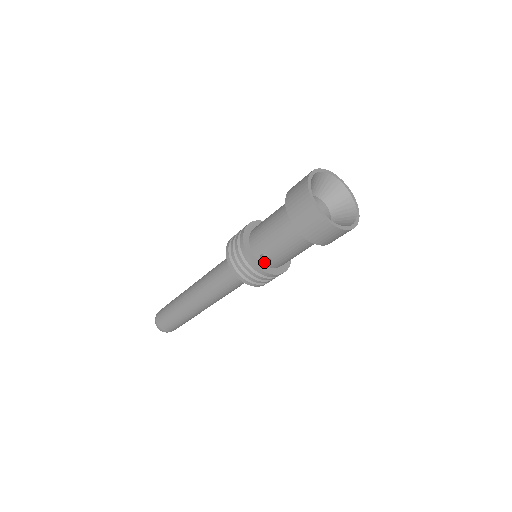
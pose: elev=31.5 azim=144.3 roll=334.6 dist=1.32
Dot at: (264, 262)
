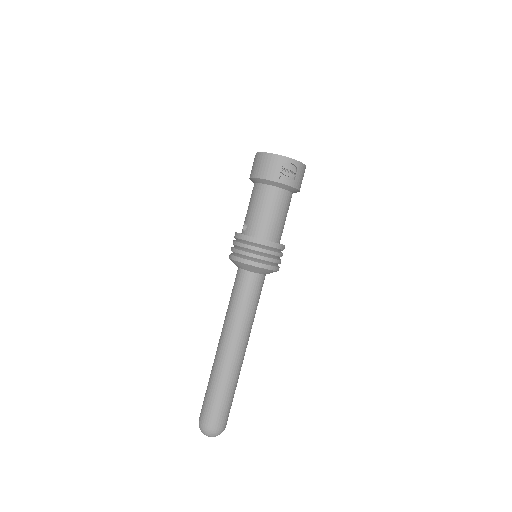
Dot at: (244, 232)
